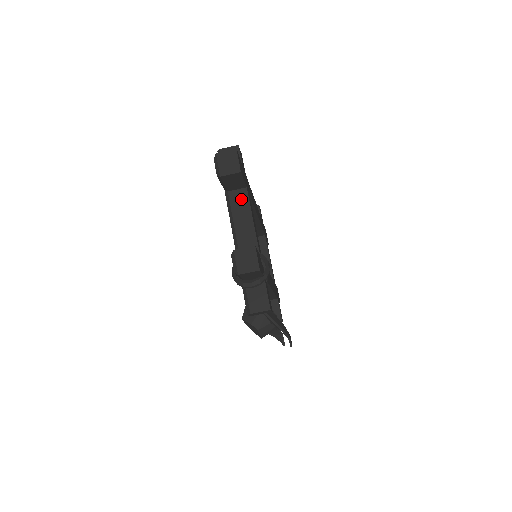
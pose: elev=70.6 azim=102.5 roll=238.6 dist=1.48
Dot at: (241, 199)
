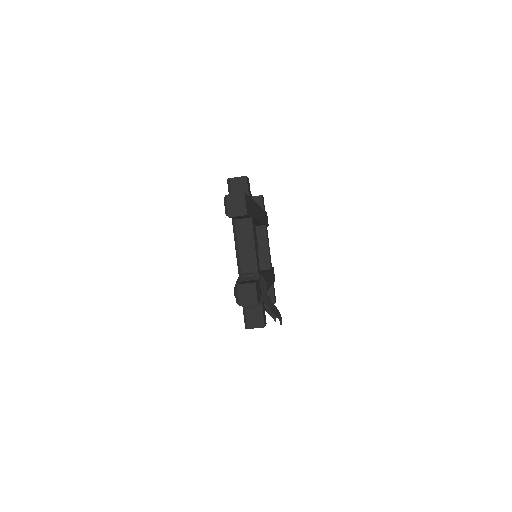
Dot at: (246, 228)
